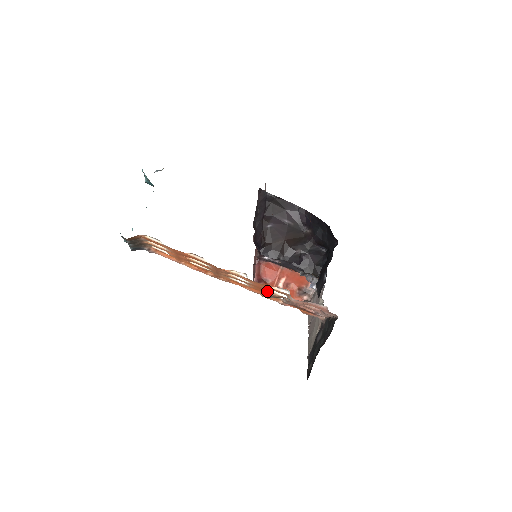
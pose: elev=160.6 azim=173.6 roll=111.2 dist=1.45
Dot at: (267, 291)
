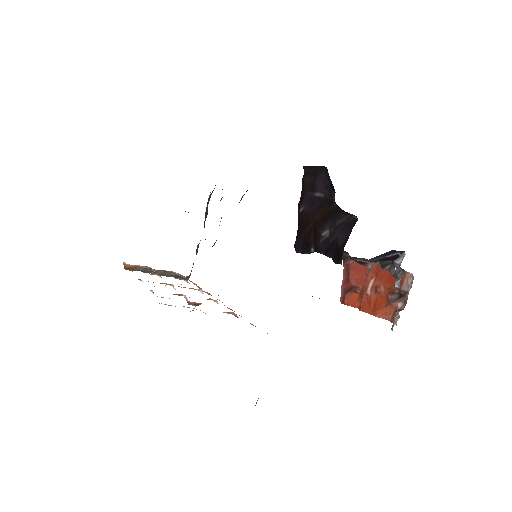
Dot at: occluded
